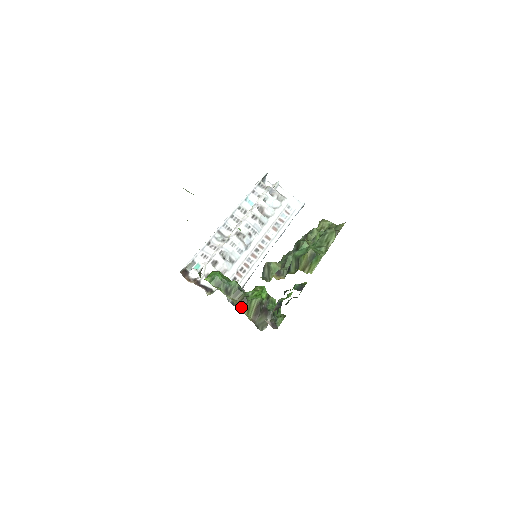
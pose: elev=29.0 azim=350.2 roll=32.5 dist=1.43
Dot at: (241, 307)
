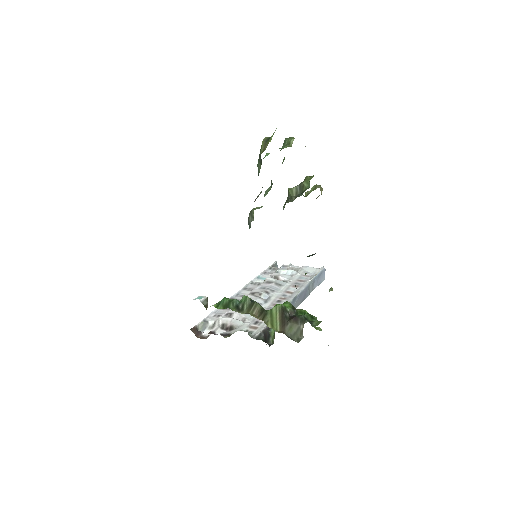
Dot at: occluded
